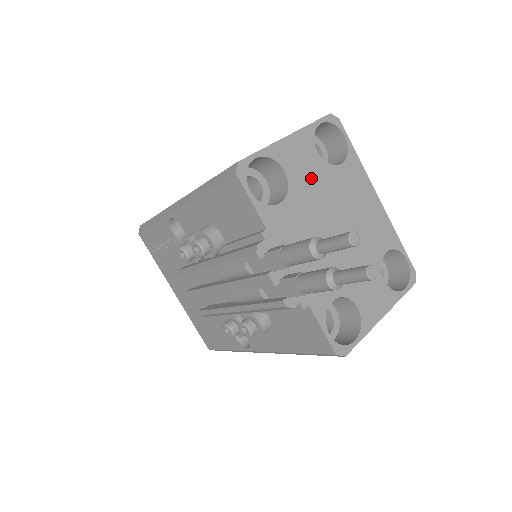
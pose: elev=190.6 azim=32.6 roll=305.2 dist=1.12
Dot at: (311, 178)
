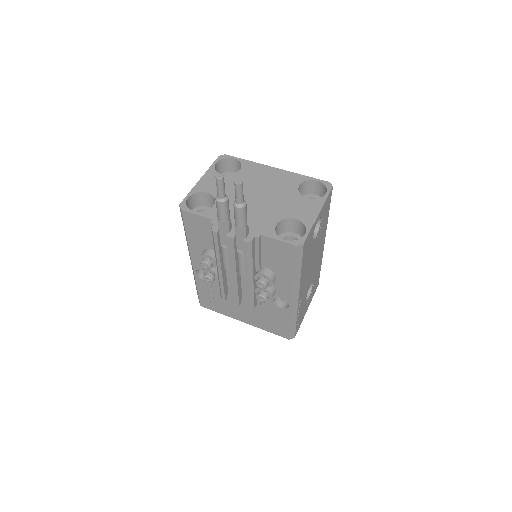
Dot at: (225, 186)
